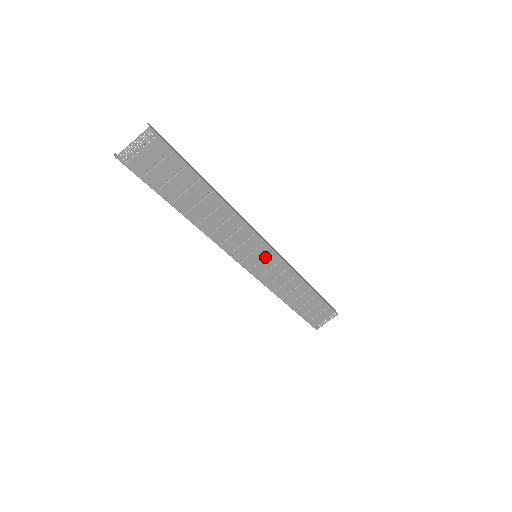
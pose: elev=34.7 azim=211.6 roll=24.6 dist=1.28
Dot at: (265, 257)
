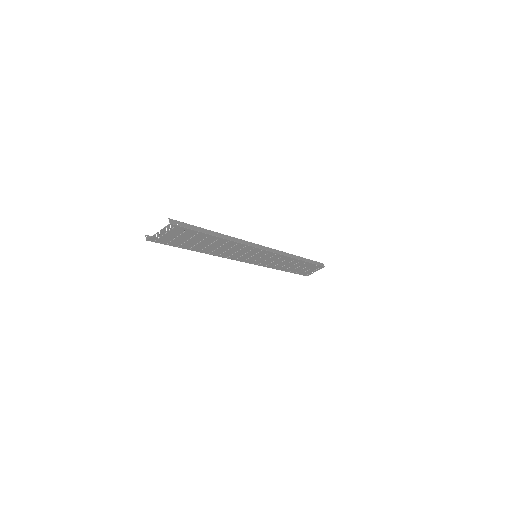
Dot at: (263, 255)
